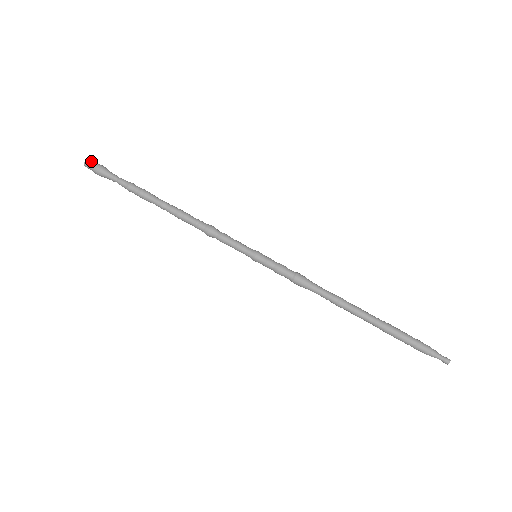
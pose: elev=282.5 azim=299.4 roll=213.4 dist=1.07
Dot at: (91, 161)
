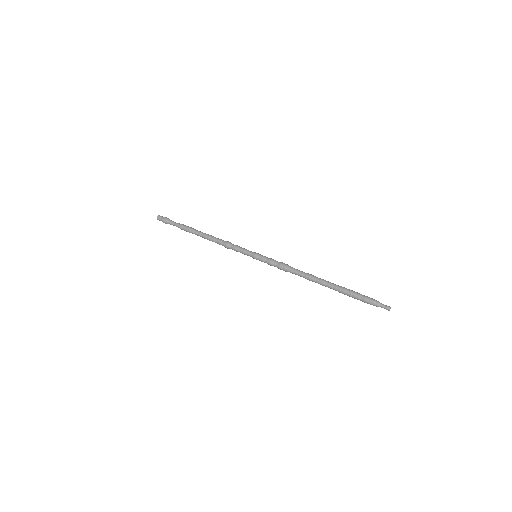
Dot at: (161, 216)
